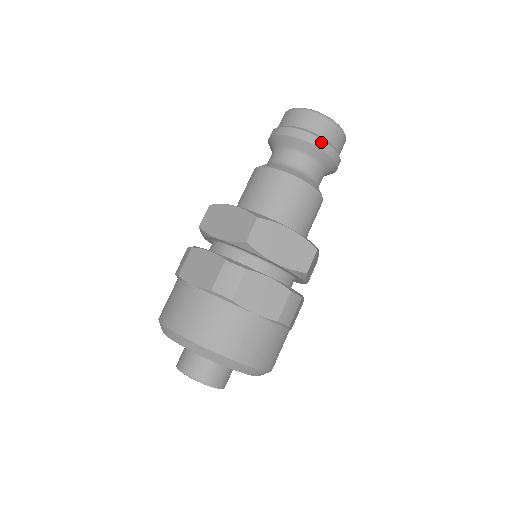
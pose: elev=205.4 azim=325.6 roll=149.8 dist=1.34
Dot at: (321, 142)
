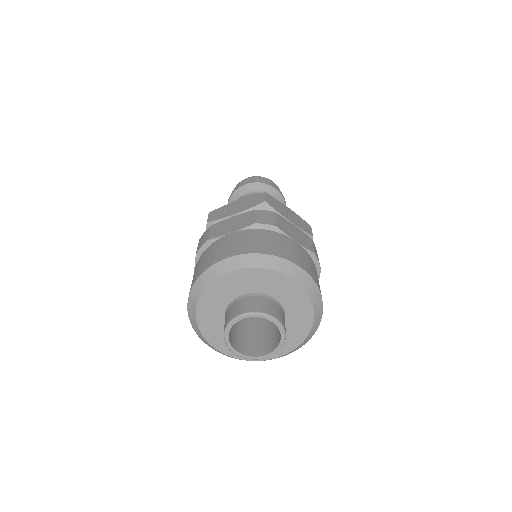
Dot at: (274, 186)
